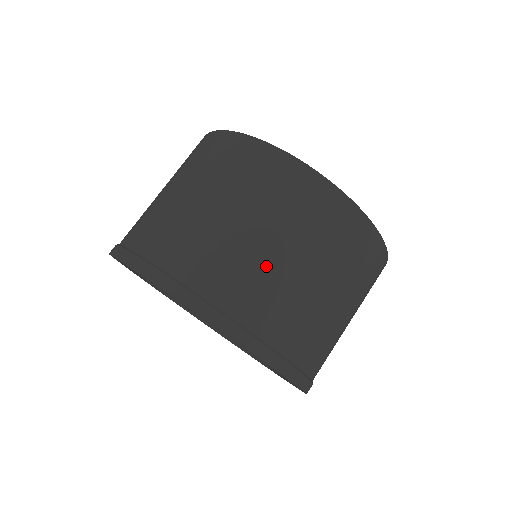
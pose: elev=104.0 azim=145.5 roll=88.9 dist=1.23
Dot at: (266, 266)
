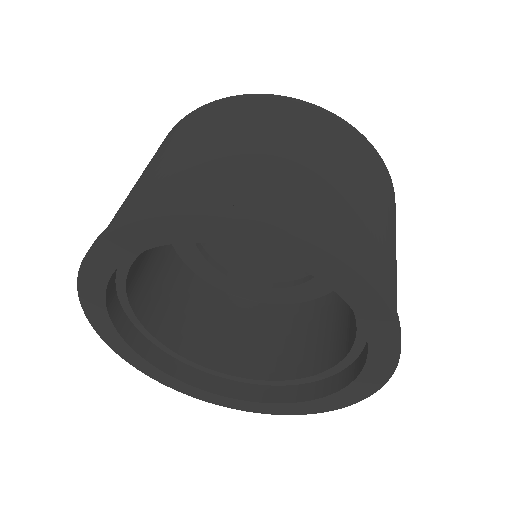
Dot at: (180, 163)
